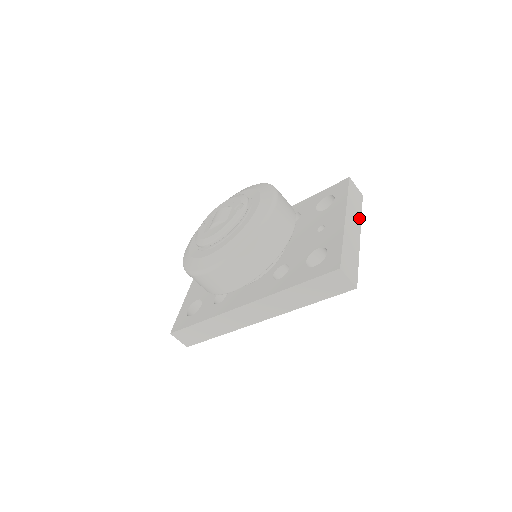
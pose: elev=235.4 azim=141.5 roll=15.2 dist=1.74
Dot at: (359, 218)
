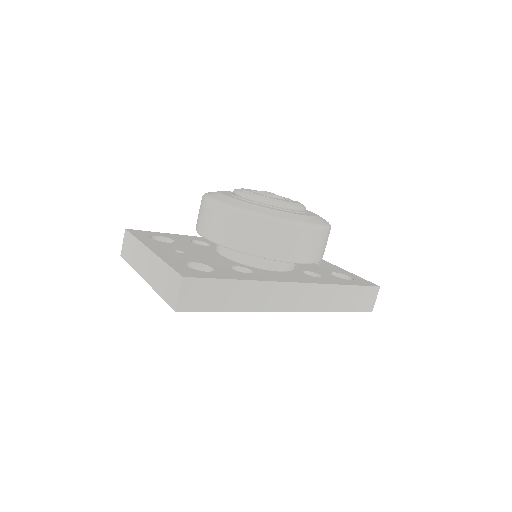
Dot at: occluded
